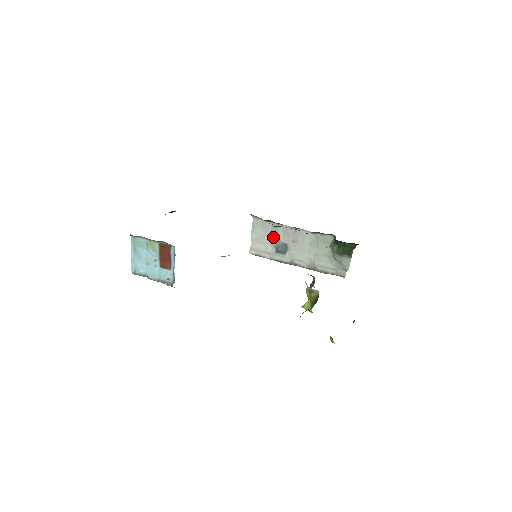
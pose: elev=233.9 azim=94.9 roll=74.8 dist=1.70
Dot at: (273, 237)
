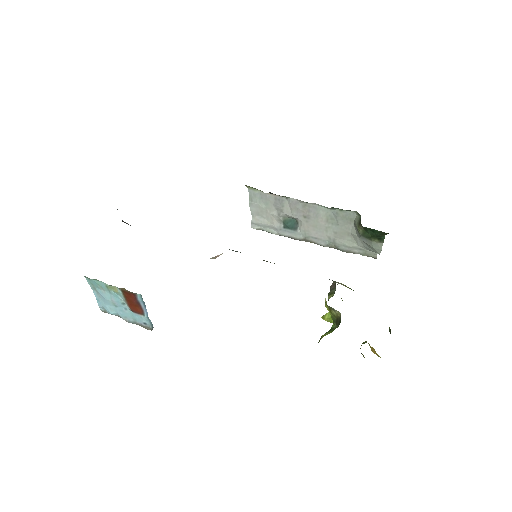
Dot at: (278, 211)
